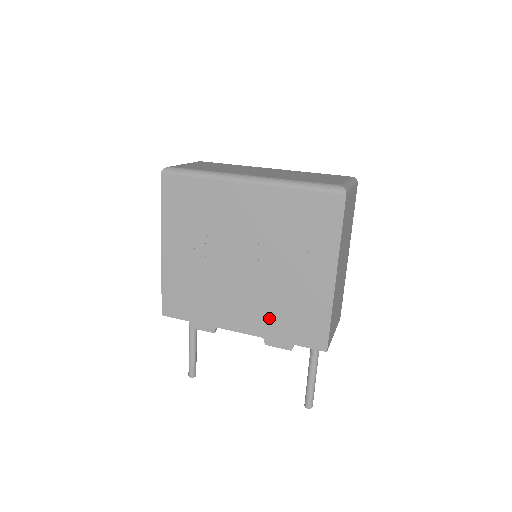
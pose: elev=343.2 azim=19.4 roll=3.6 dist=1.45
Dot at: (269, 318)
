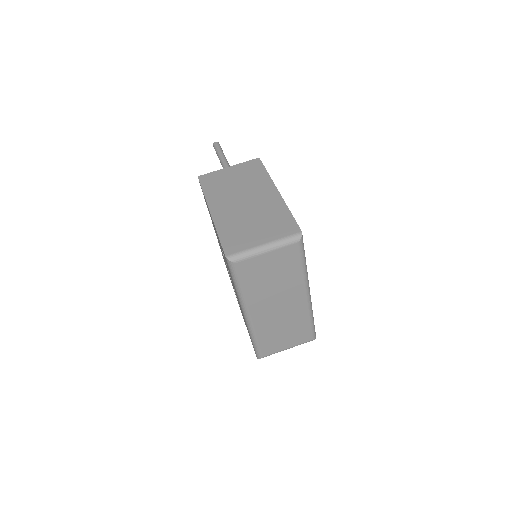
Dot at: occluded
